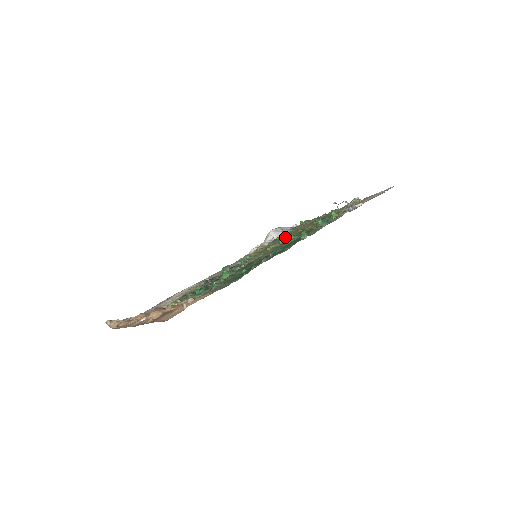
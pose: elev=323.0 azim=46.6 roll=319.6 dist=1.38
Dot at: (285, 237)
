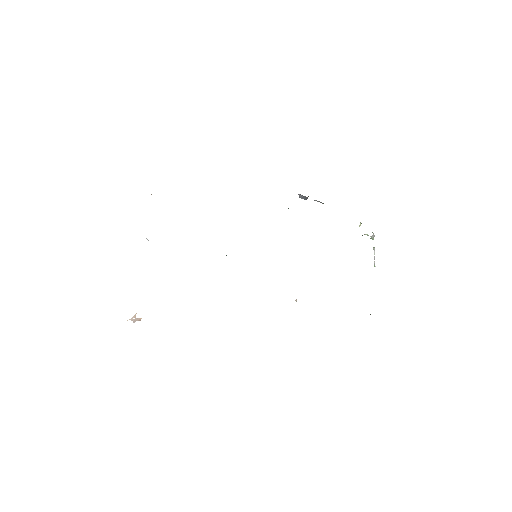
Dot at: occluded
